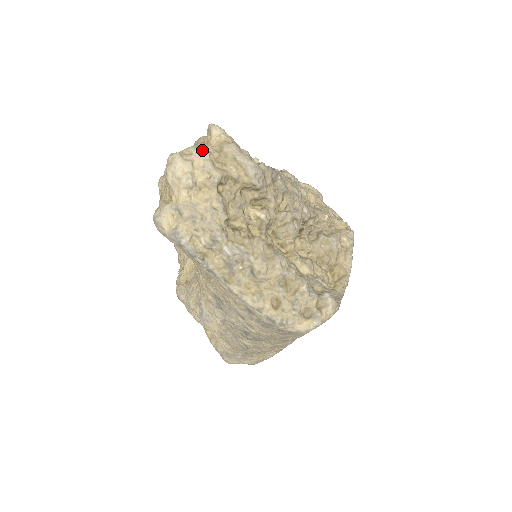
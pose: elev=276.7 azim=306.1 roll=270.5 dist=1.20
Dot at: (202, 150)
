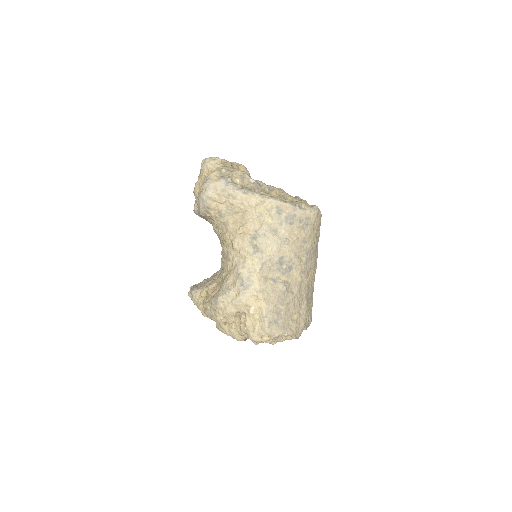
Dot at: occluded
